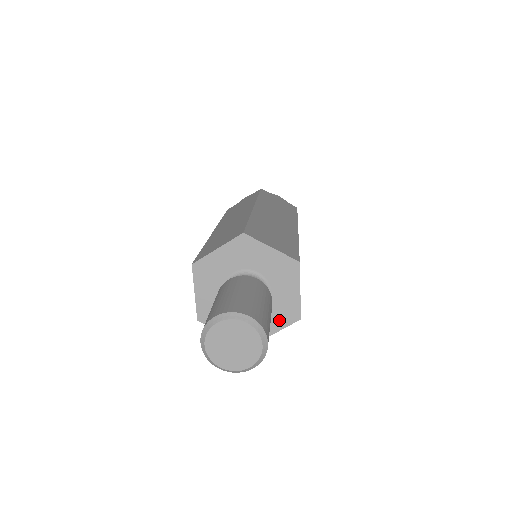
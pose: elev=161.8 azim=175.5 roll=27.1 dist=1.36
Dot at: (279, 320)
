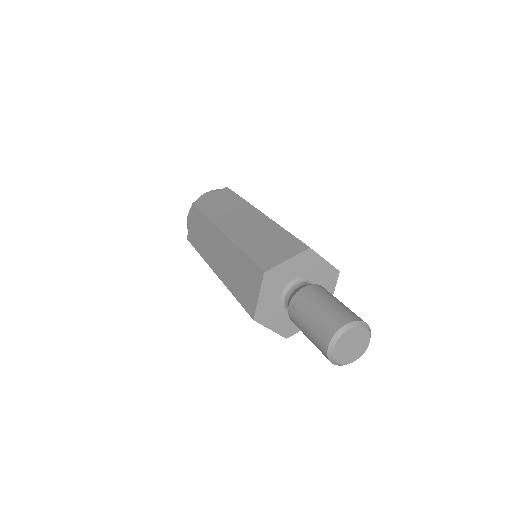
Dot at: (329, 286)
